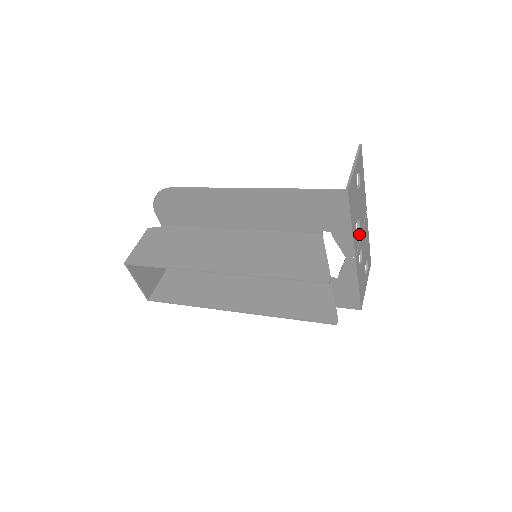
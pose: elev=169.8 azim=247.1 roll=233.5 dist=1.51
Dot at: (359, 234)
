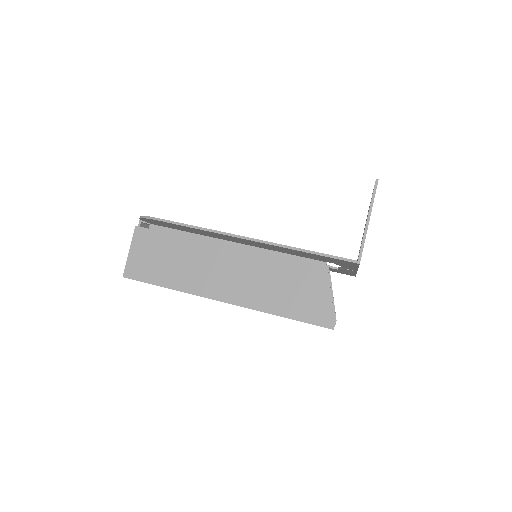
Dot at: occluded
